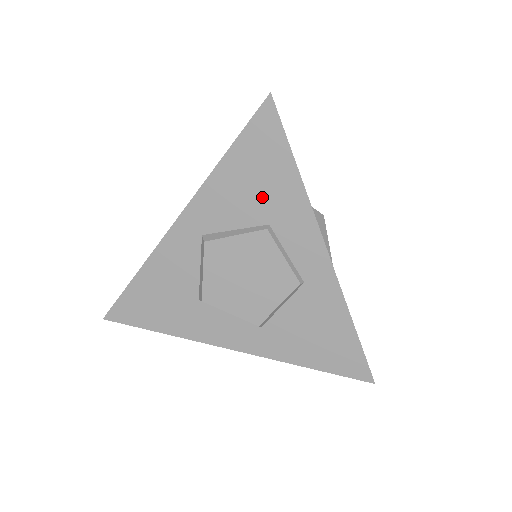
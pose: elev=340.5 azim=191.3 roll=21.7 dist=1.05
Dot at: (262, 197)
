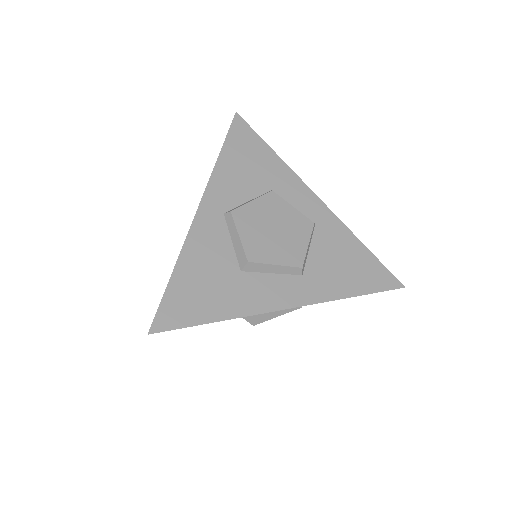
Dot at: (258, 173)
